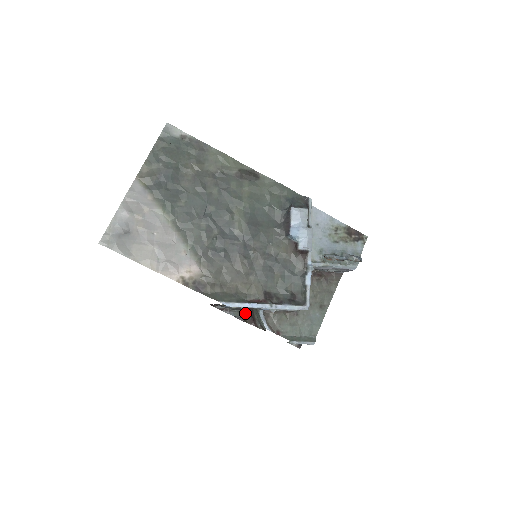
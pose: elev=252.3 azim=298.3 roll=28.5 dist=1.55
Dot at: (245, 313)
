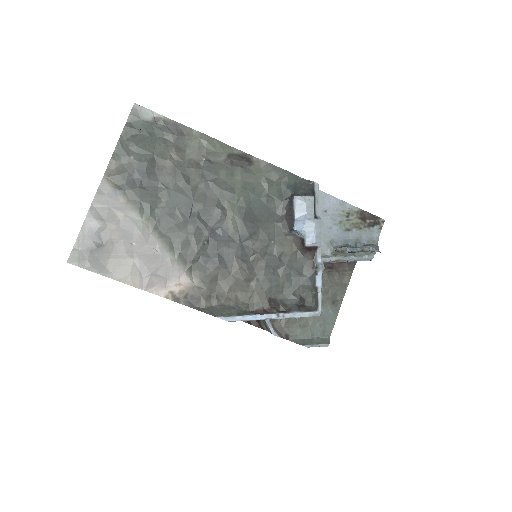
Dot at: occluded
